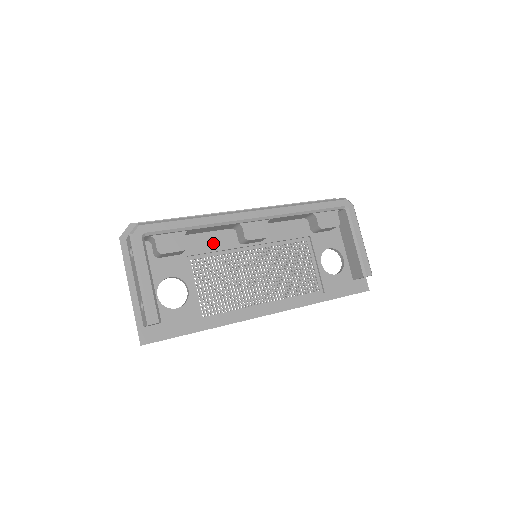
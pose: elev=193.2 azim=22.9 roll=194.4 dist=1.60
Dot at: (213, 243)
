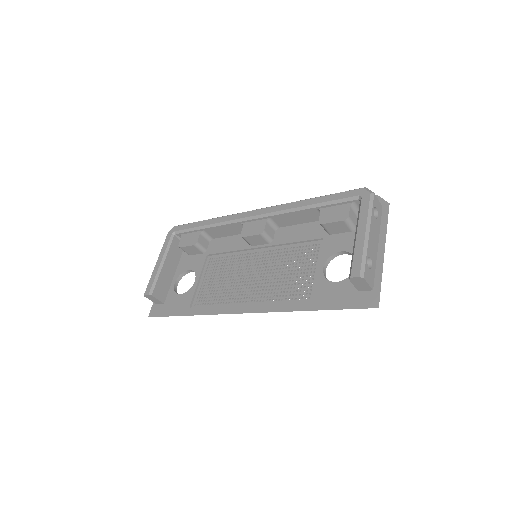
Dot at: (230, 245)
